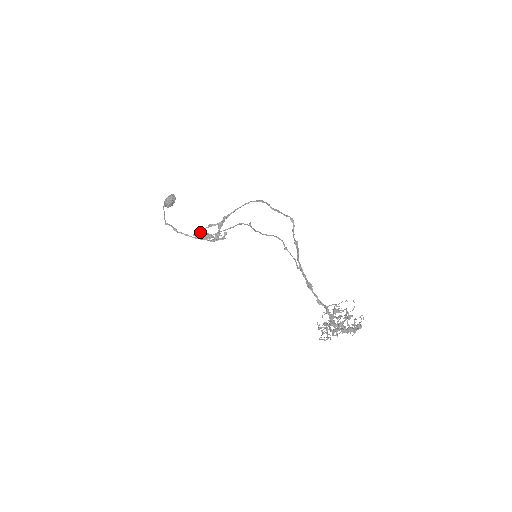
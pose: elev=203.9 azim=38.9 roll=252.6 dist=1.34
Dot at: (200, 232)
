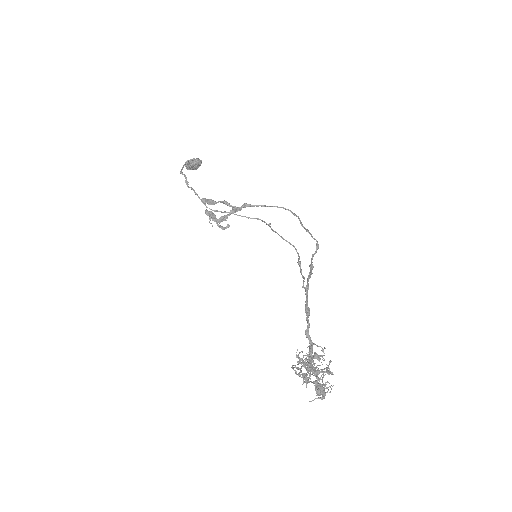
Dot at: (211, 200)
